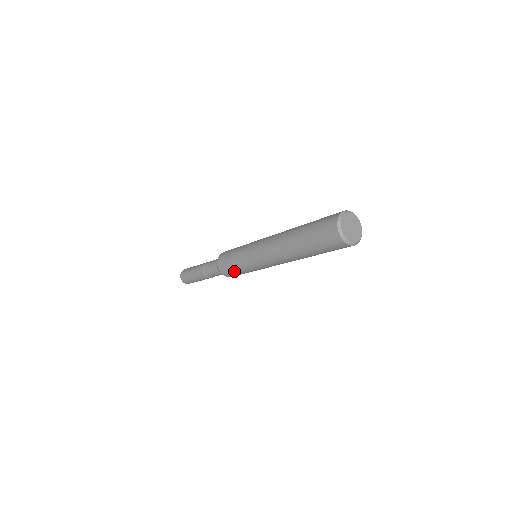
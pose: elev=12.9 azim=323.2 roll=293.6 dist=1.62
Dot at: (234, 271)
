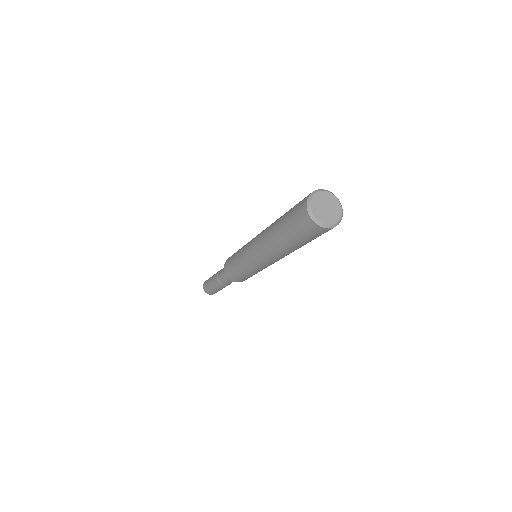
Dot at: (232, 264)
